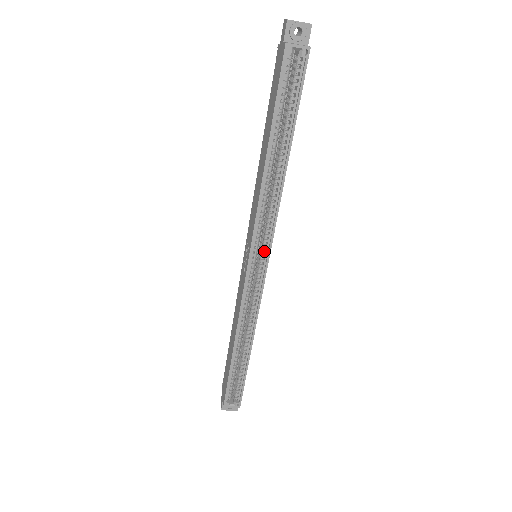
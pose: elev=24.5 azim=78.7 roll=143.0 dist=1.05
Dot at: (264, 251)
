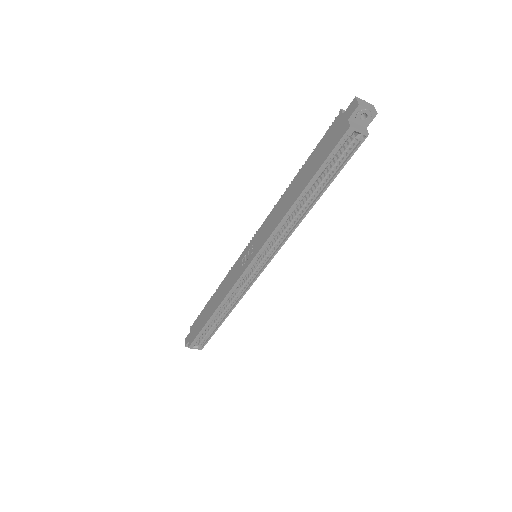
Dot at: (265, 259)
